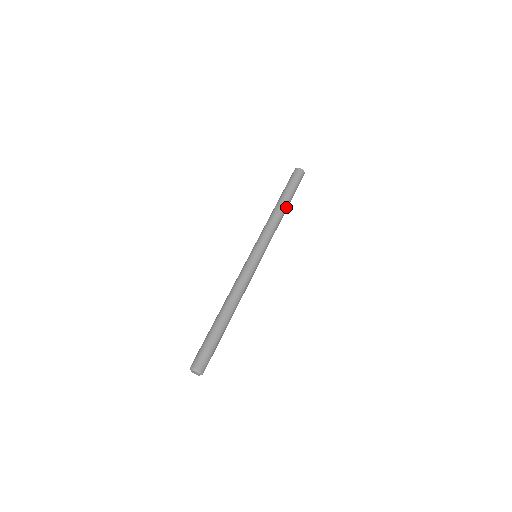
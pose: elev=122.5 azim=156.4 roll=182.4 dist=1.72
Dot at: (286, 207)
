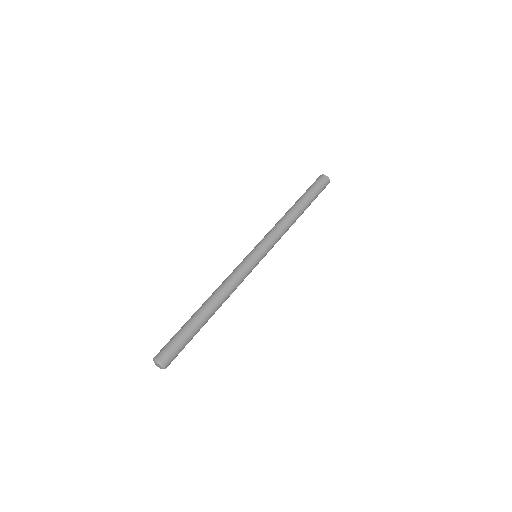
Dot at: (300, 210)
